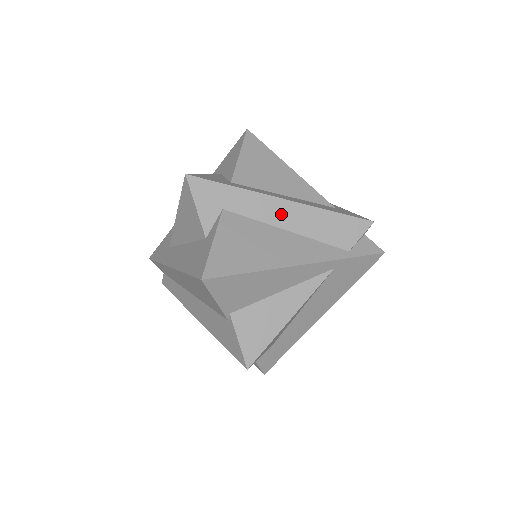
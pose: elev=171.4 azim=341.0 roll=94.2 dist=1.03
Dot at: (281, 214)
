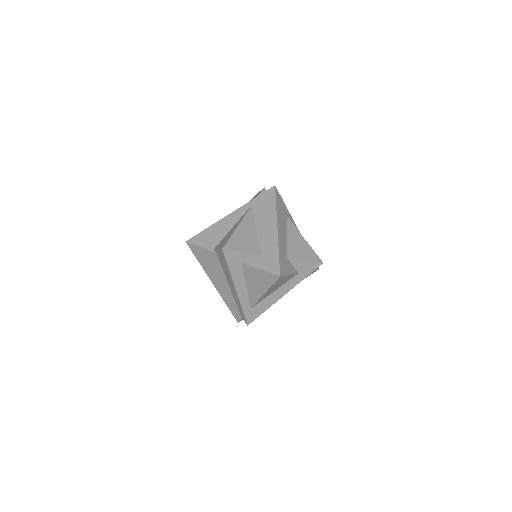
Dot at: occluded
